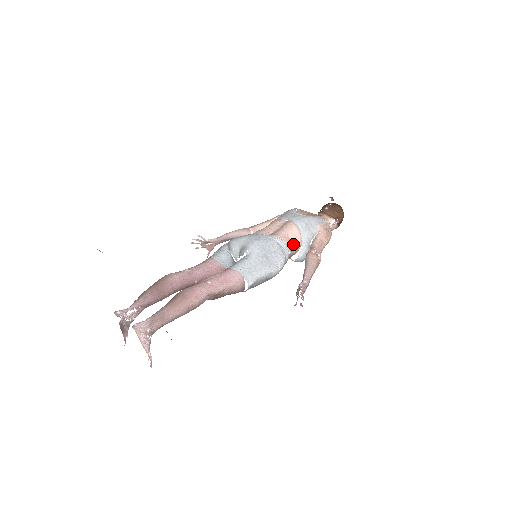
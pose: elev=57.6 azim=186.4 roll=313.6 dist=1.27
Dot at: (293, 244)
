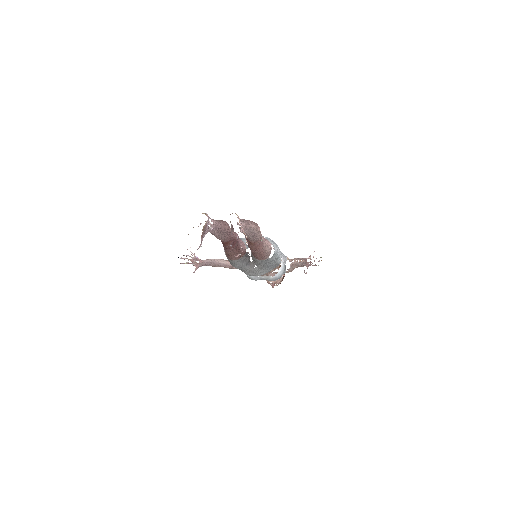
Dot at: occluded
